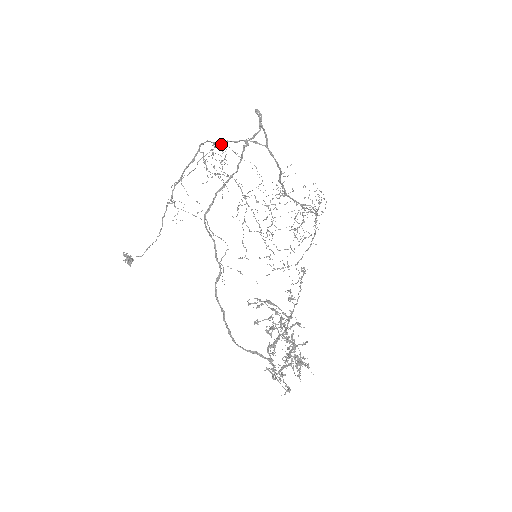
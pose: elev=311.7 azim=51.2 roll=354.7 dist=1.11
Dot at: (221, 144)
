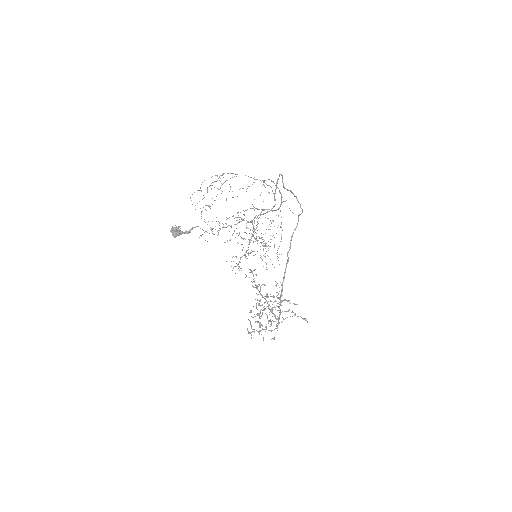
Dot at: occluded
